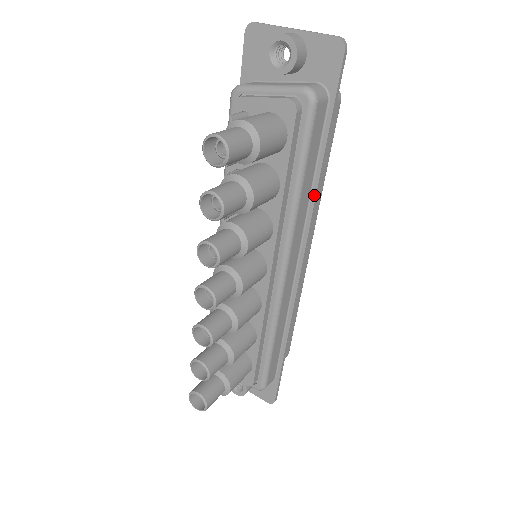
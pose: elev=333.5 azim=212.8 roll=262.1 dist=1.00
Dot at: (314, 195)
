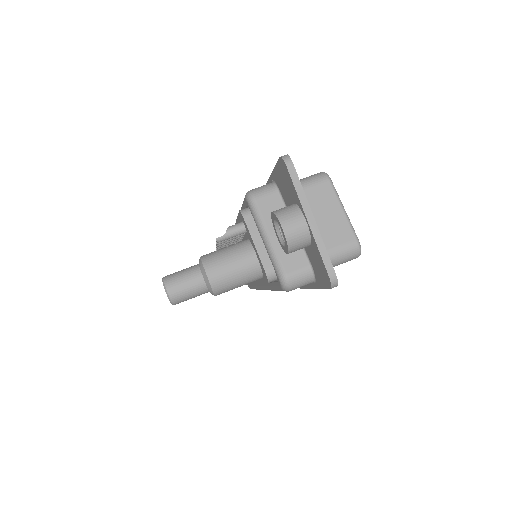
Dot at: occluded
